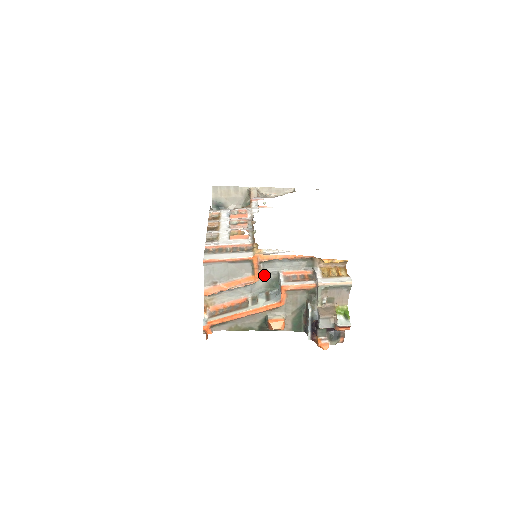
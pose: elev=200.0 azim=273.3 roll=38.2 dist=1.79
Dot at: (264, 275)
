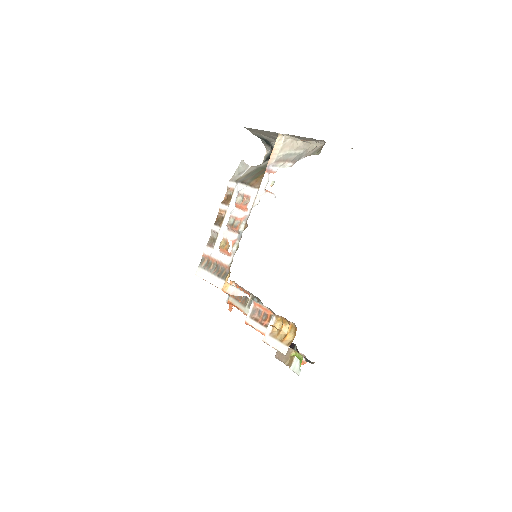
Dot at: occluded
